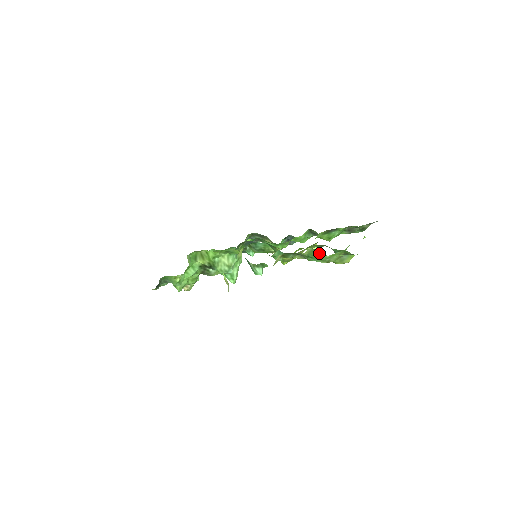
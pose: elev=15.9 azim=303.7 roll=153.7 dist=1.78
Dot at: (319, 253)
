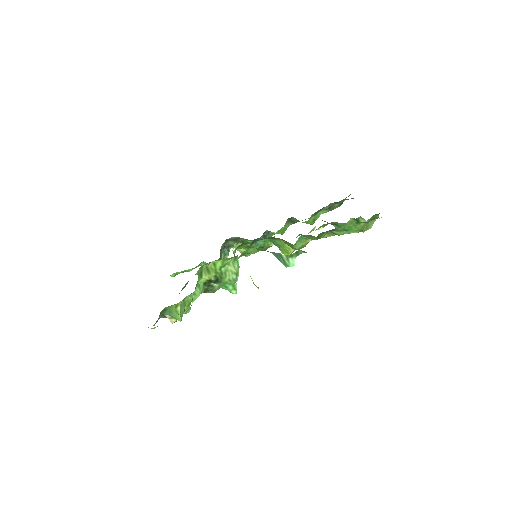
Dot at: (358, 222)
